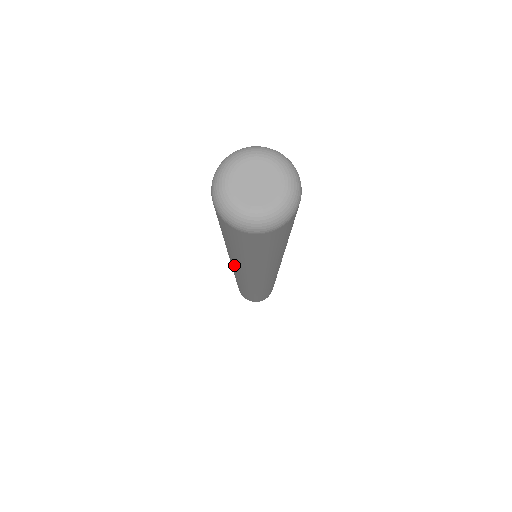
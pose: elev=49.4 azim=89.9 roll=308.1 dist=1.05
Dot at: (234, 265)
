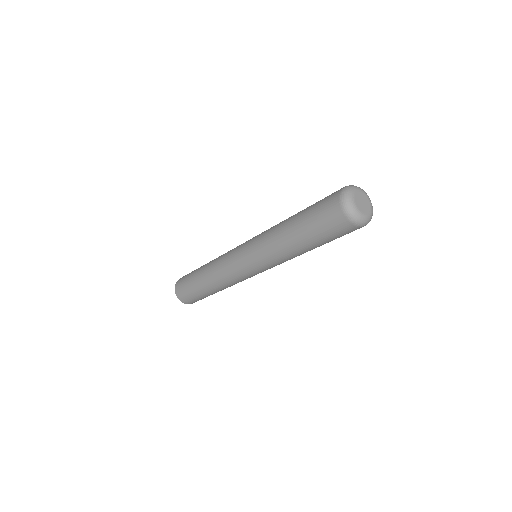
Dot at: (266, 258)
